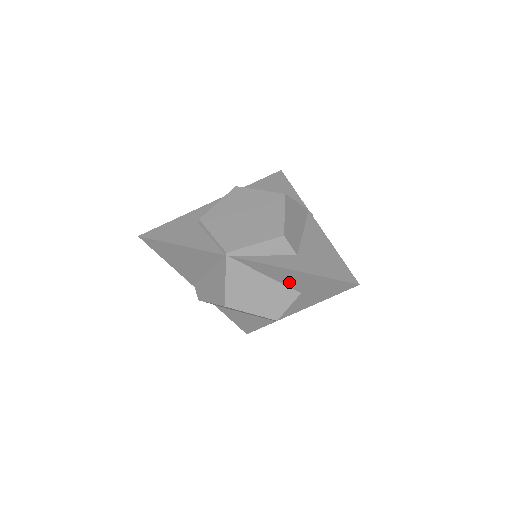
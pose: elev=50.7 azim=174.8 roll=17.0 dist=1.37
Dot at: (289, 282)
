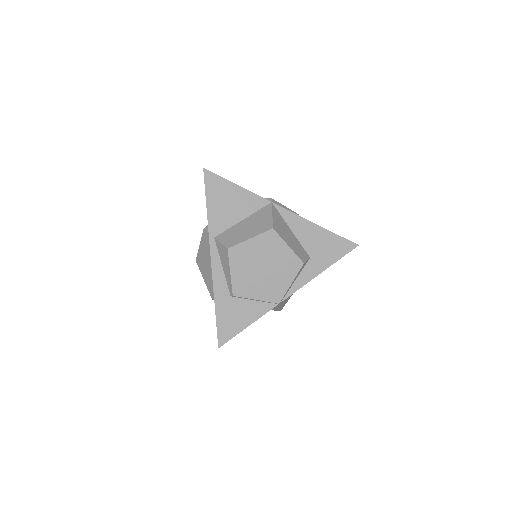
Dot at: occluded
